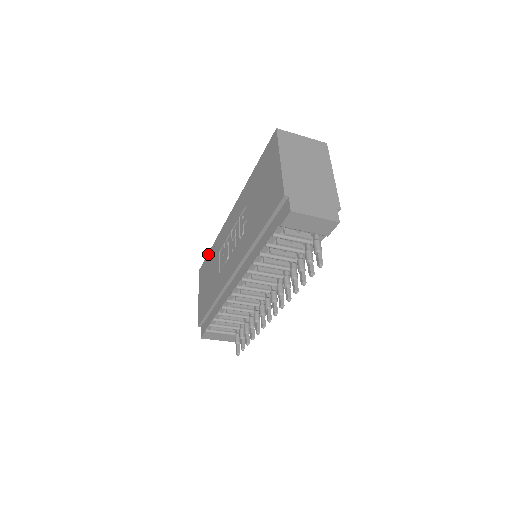
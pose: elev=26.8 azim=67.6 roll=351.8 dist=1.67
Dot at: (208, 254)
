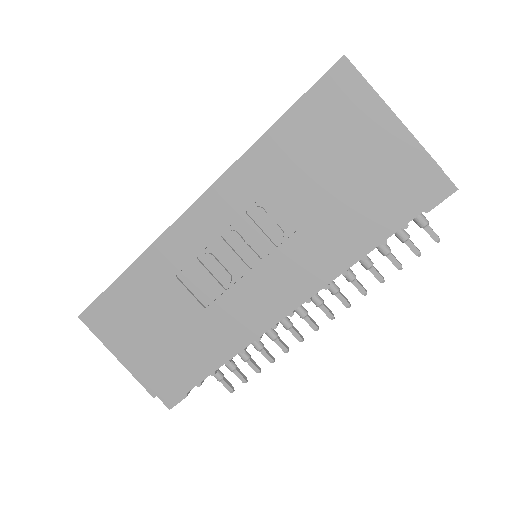
Dot at: (114, 285)
